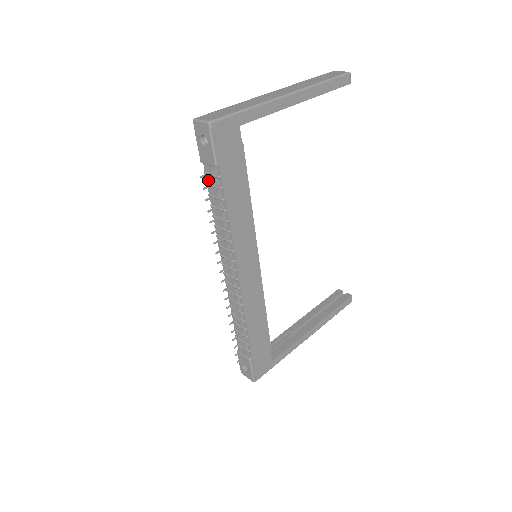
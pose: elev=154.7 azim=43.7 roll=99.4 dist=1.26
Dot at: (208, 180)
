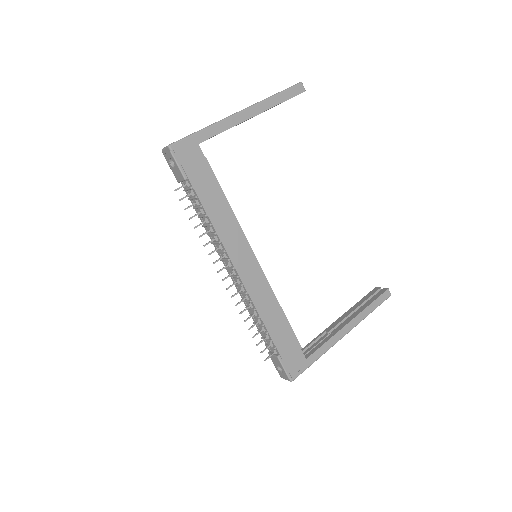
Dot at: (189, 196)
